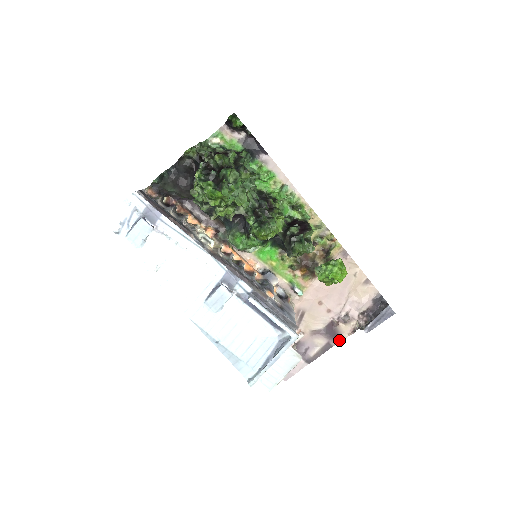
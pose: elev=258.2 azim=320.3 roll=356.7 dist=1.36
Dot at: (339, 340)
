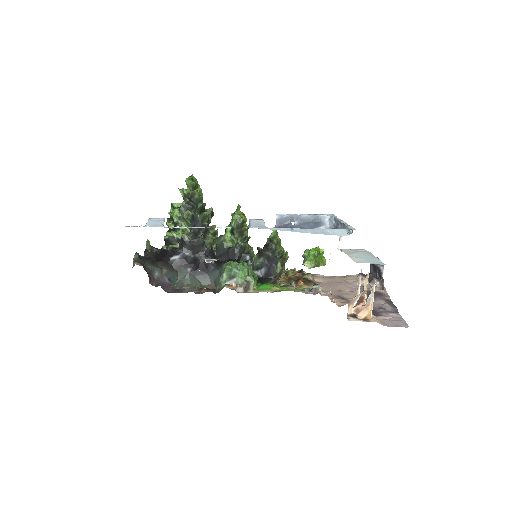
Dot at: (386, 295)
